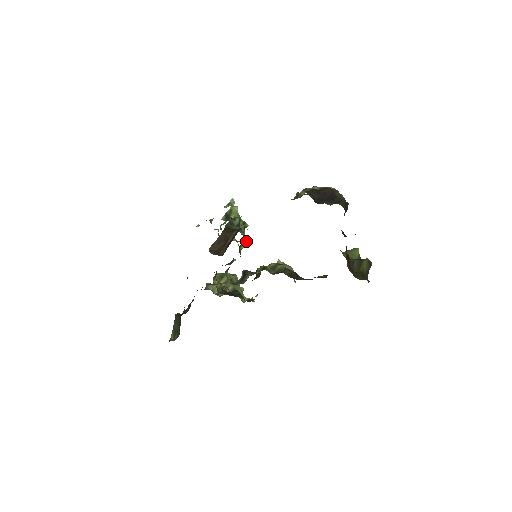
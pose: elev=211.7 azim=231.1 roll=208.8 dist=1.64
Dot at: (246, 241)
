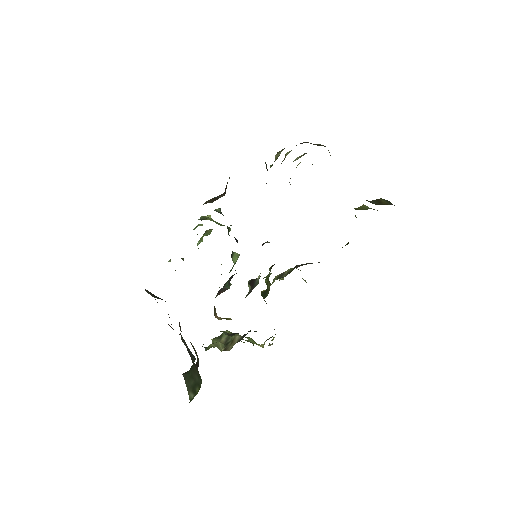
Dot at: (237, 241)
